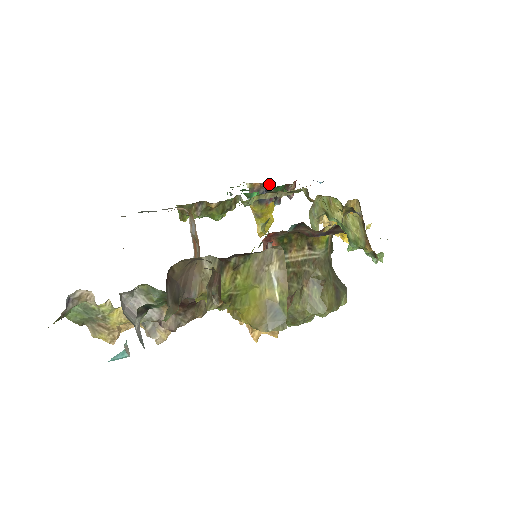
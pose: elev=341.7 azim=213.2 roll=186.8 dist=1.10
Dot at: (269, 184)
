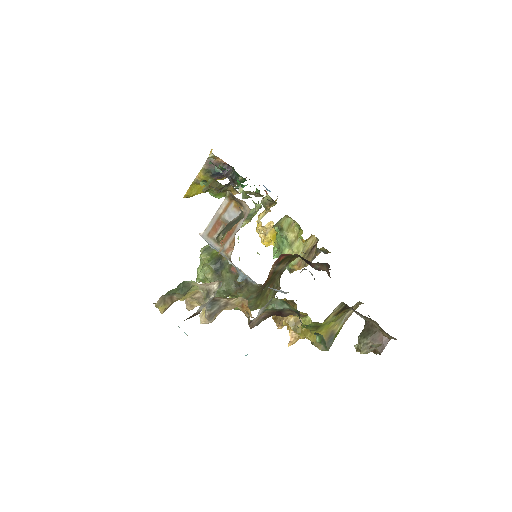
Dot at: (229, 166)
